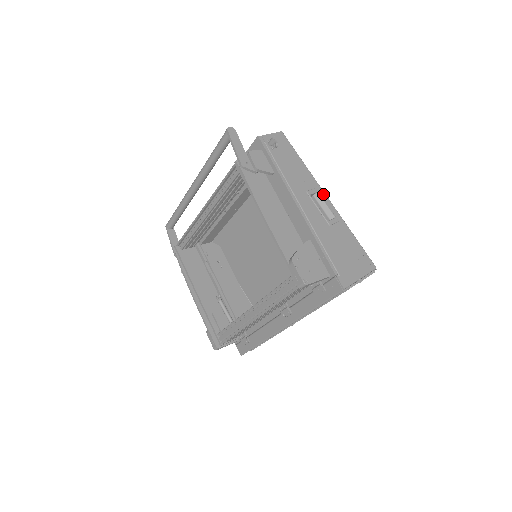
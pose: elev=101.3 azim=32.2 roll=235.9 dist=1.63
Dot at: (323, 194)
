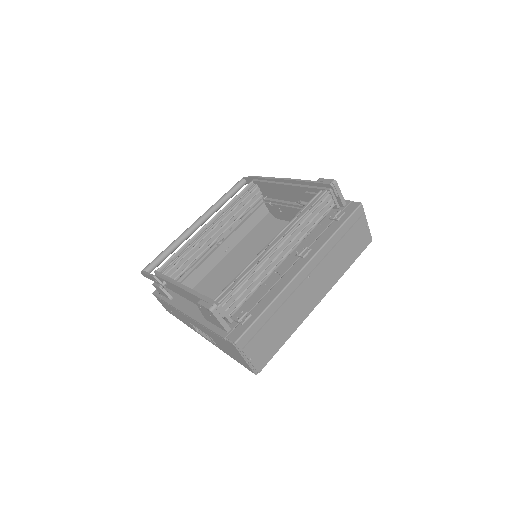
Dot at: occluded
